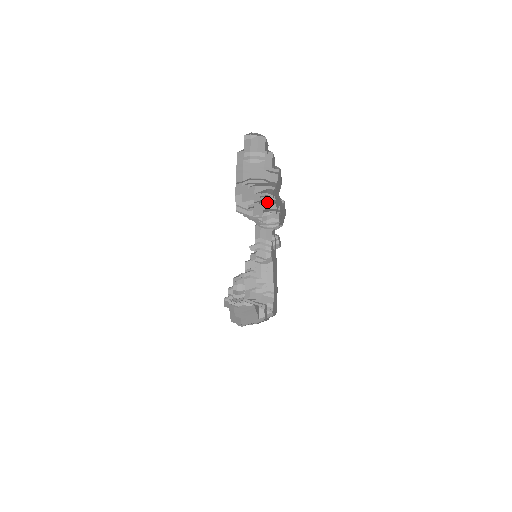
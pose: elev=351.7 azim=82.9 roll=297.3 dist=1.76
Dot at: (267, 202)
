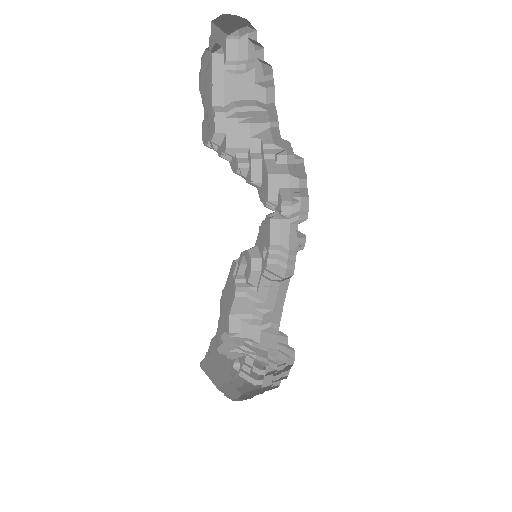
Dot at: (286, 175)
